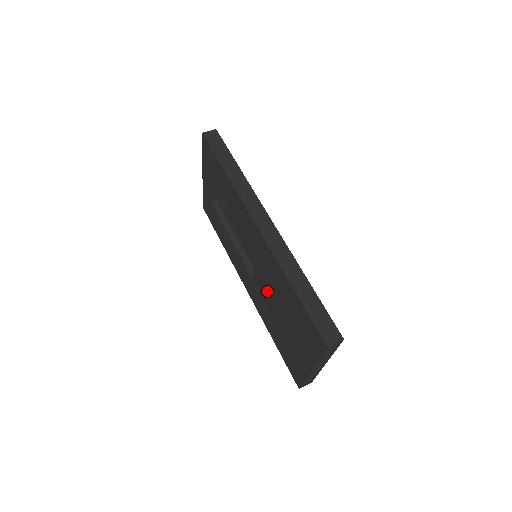
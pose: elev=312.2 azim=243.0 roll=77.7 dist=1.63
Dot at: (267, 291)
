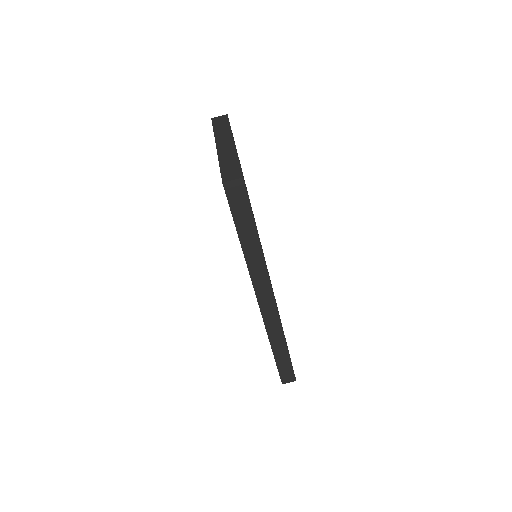
Dot at: occluded
